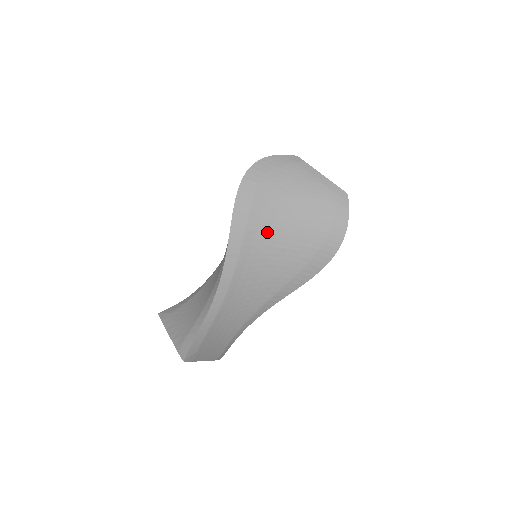
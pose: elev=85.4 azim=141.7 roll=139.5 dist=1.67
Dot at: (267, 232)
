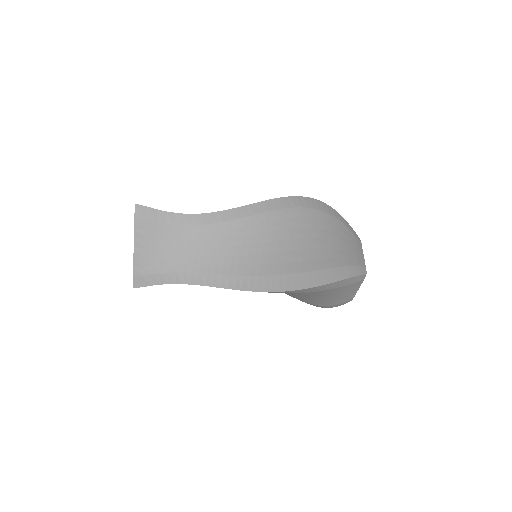
Dot at: (287, 227)
